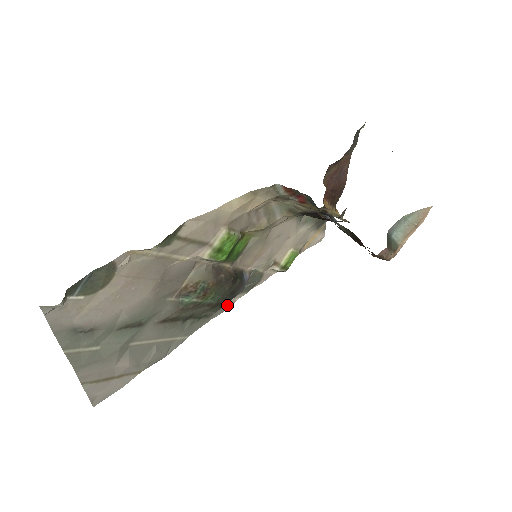
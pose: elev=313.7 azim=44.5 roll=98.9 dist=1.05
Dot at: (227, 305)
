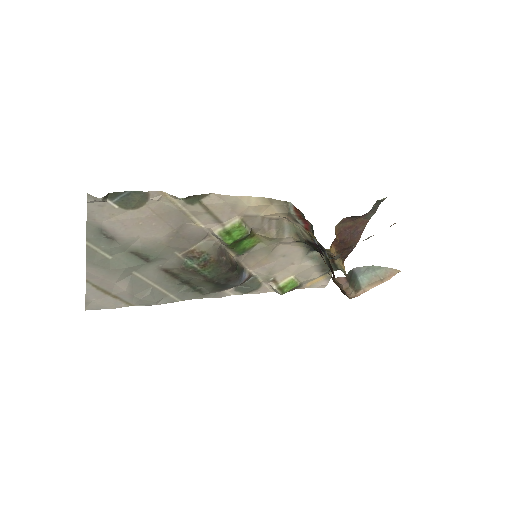
Dot at: (221, 293)
